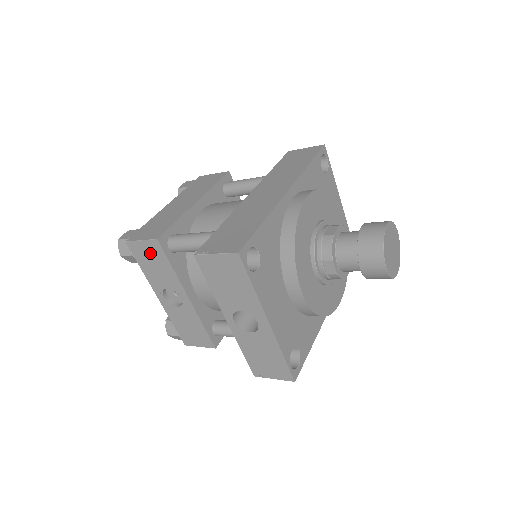
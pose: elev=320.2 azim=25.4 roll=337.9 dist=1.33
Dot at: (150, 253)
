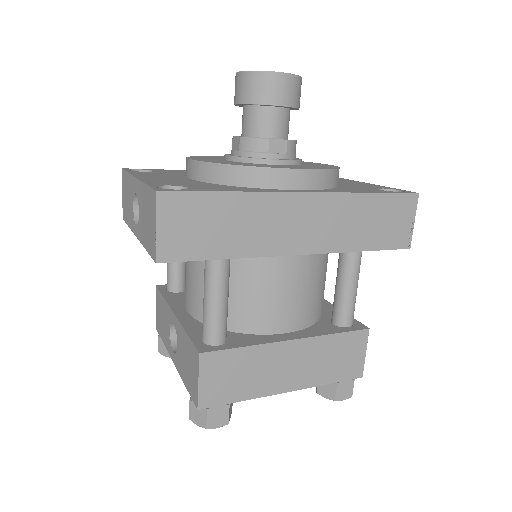
Dot at: (159, 310)
